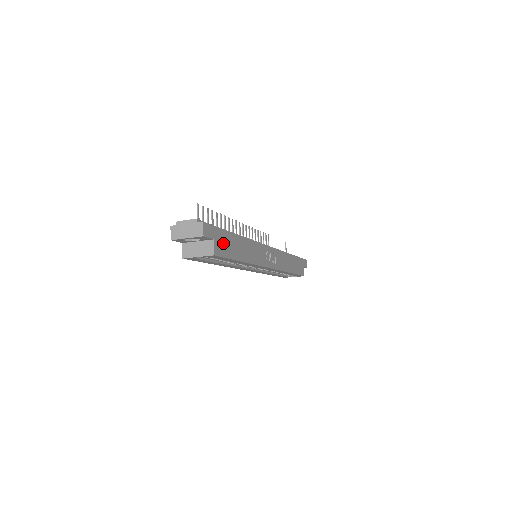
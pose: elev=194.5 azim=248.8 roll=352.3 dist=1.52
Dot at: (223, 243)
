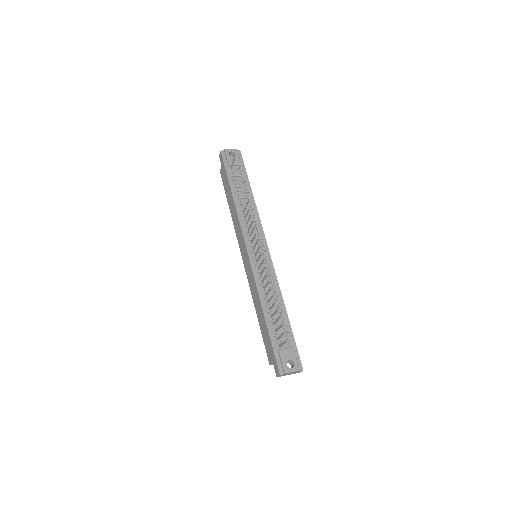
Dot at: occluded
